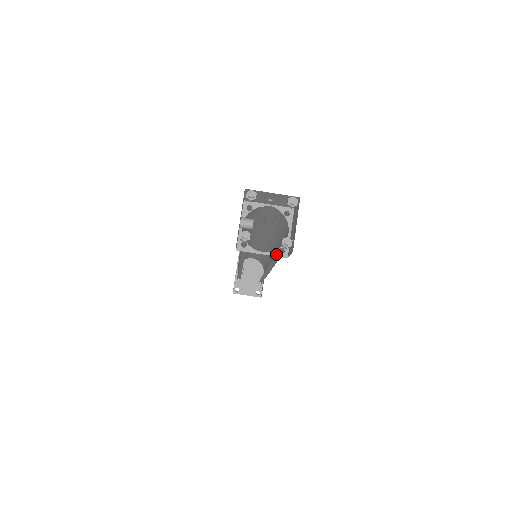
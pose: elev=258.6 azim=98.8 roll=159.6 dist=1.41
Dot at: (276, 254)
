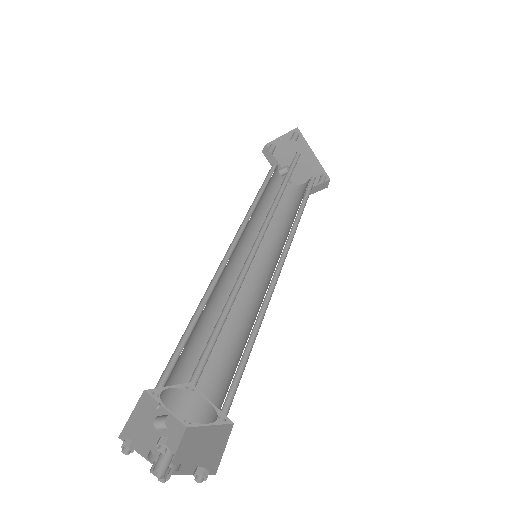
Dot at: (220, 423)
